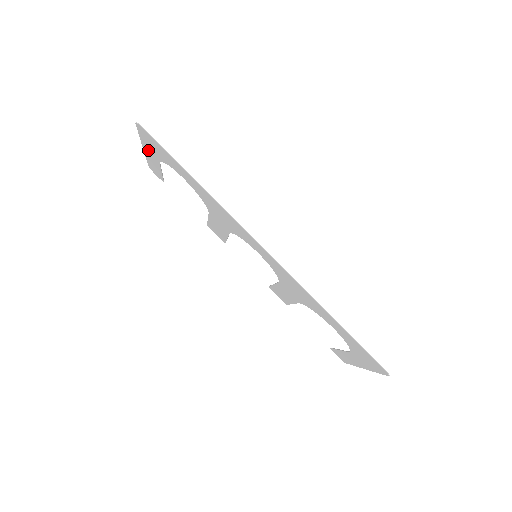
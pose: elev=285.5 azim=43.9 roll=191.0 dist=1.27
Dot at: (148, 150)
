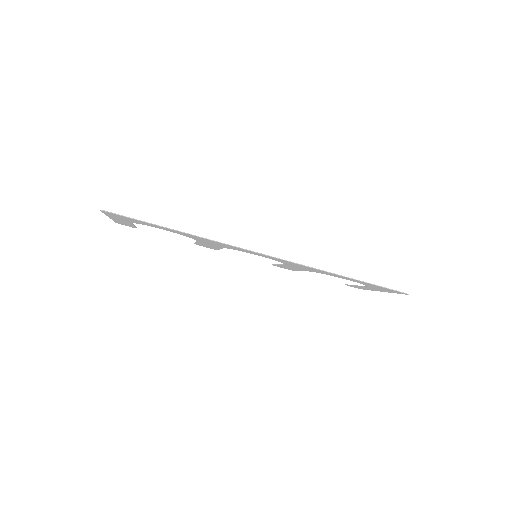
Dot at: occluded
